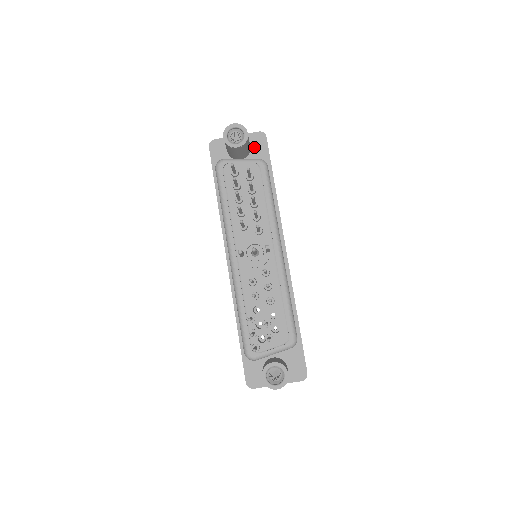
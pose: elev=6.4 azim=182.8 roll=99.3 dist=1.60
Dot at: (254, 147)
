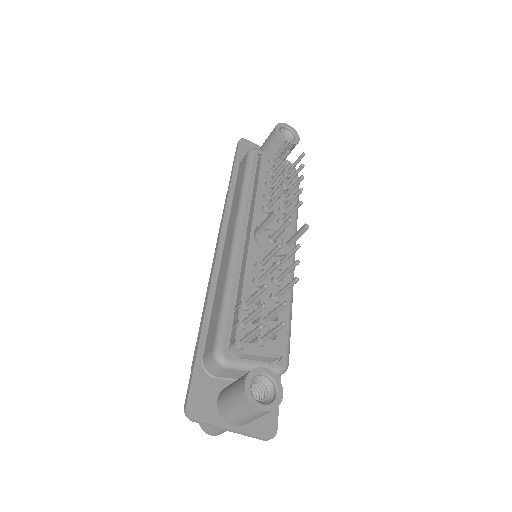
Dot at: occluded
